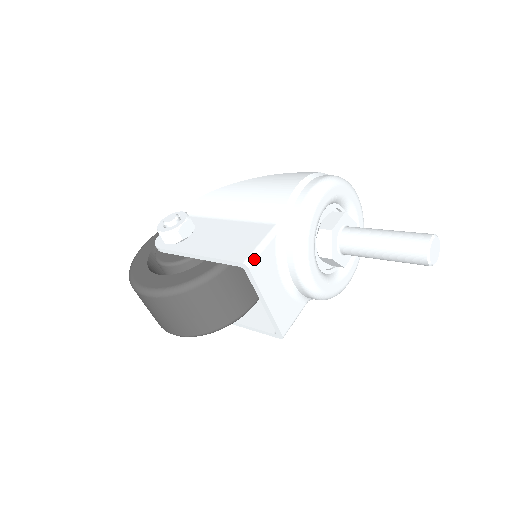
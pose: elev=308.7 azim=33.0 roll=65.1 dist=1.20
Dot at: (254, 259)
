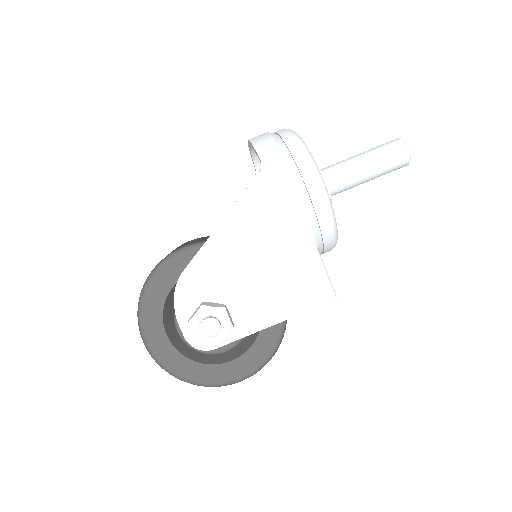
Dot at: occluded
